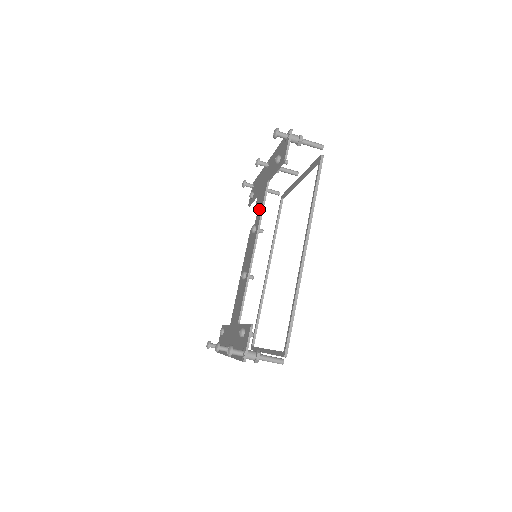
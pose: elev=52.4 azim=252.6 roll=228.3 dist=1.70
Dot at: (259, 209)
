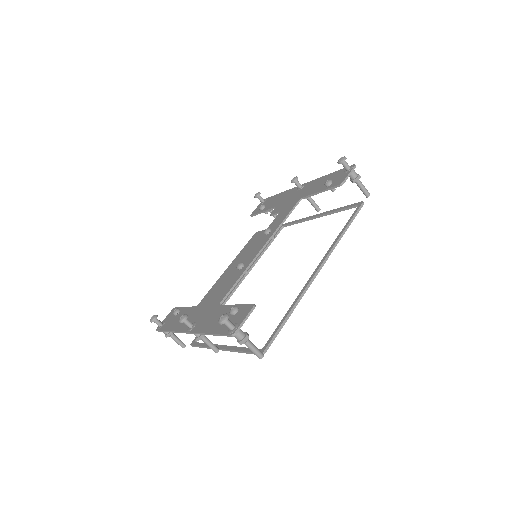
Dot at: (279, 217)
